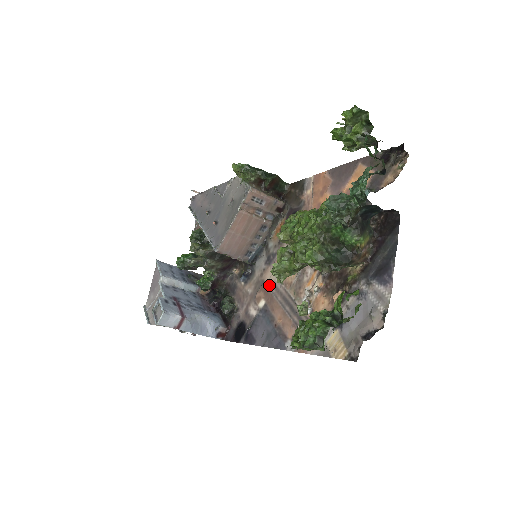
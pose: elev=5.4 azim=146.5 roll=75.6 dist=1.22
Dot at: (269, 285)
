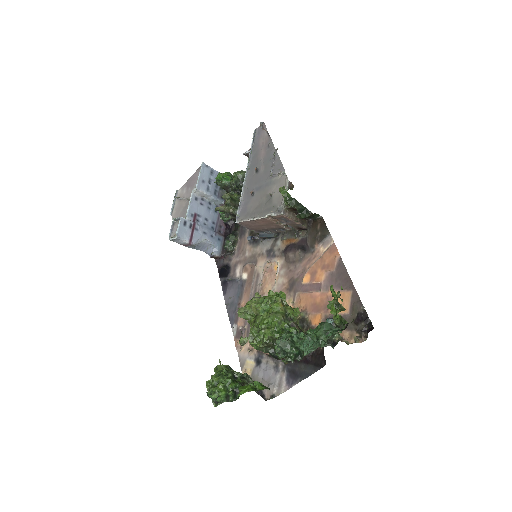
Dot at: (256, 271)
